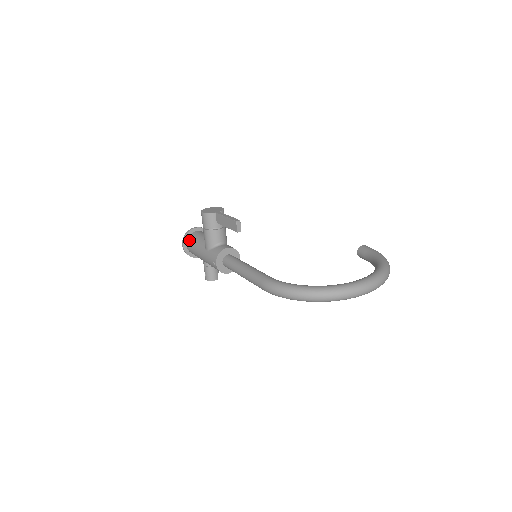
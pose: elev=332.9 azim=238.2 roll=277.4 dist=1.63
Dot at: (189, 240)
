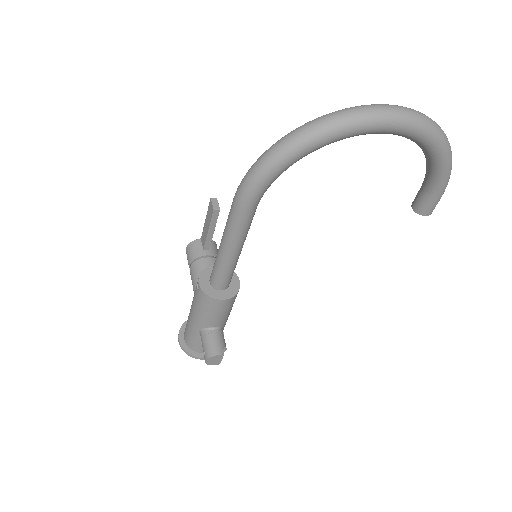
Dot at: occluded
